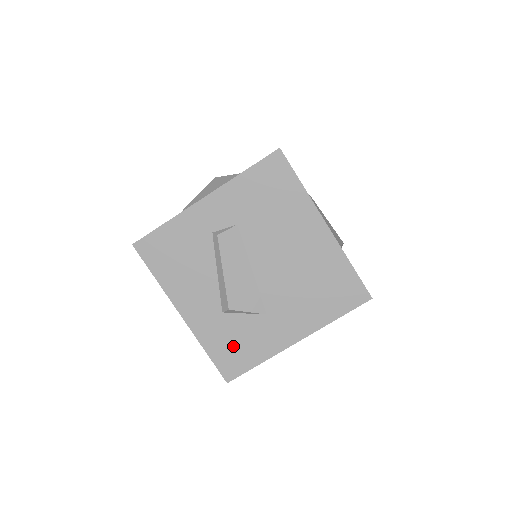
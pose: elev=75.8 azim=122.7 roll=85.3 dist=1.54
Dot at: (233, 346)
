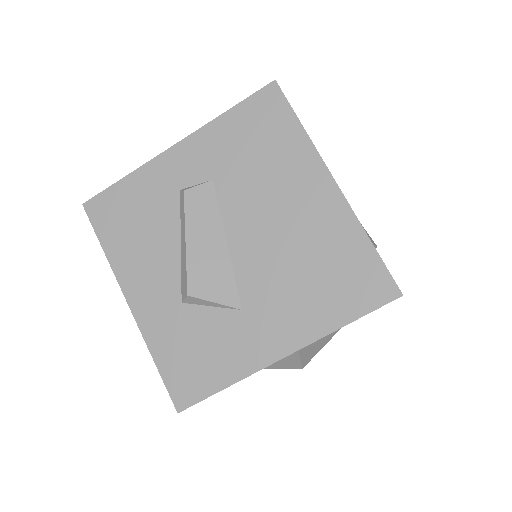
Dot at: (191, 355)
